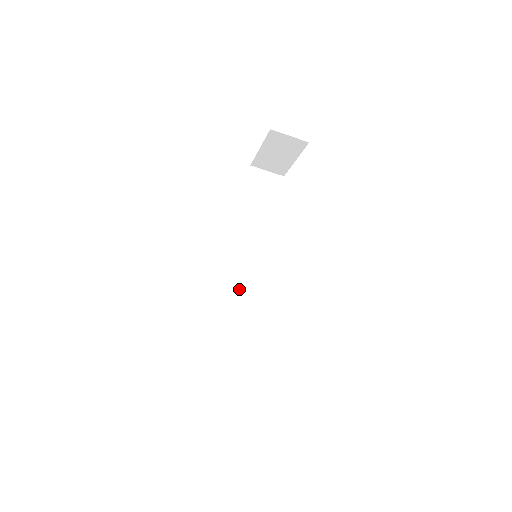
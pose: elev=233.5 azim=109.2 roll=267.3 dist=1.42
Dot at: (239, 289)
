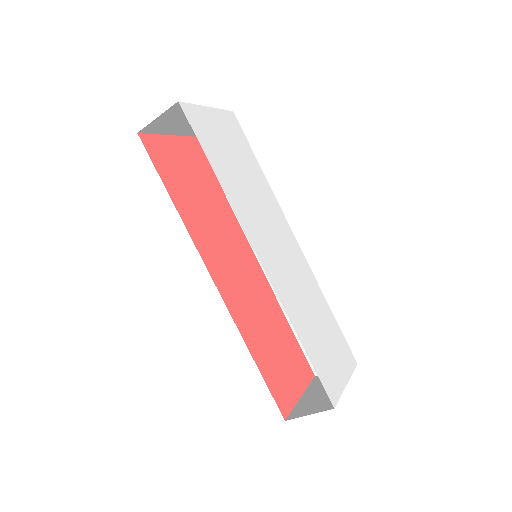
Dot at: occluded
